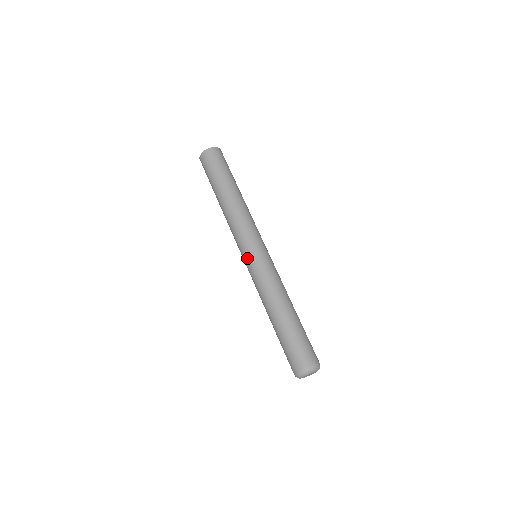
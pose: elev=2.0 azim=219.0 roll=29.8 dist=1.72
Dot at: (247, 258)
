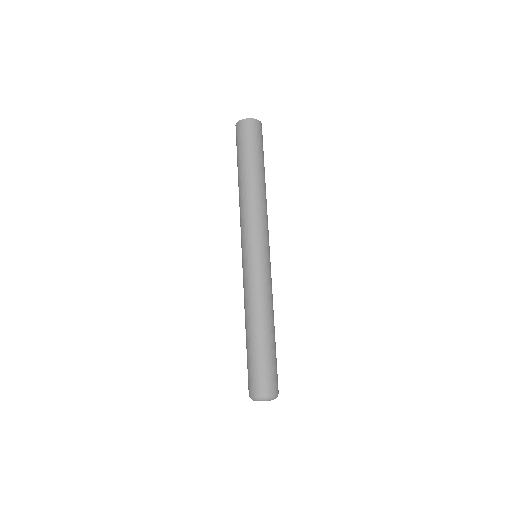
Dot at: (242, 259)
